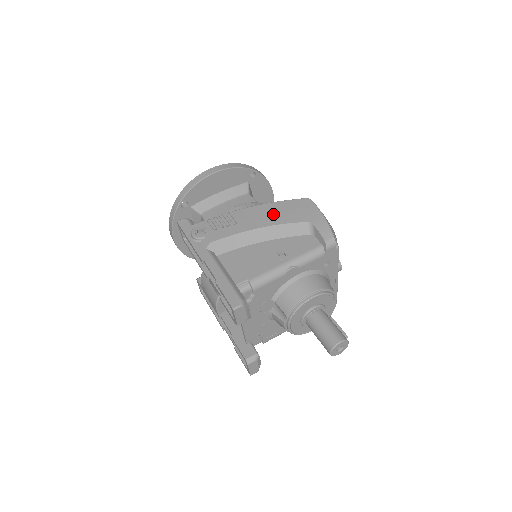
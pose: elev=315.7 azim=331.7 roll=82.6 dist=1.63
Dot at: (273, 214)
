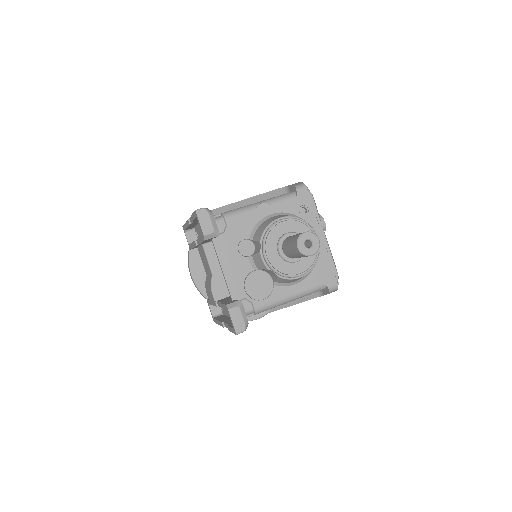
Dot at: occluded
